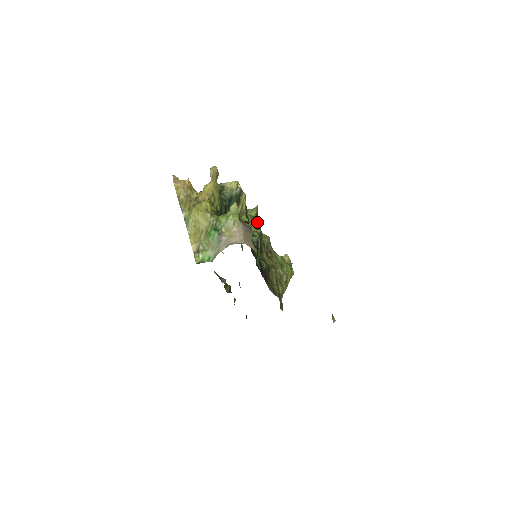
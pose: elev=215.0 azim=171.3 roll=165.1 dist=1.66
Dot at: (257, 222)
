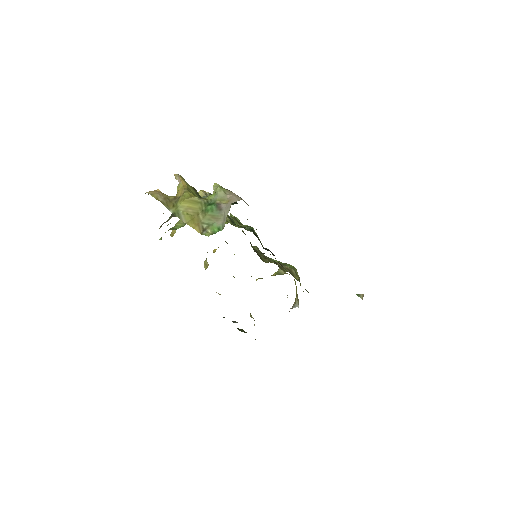
Dot at: (240, 222)
